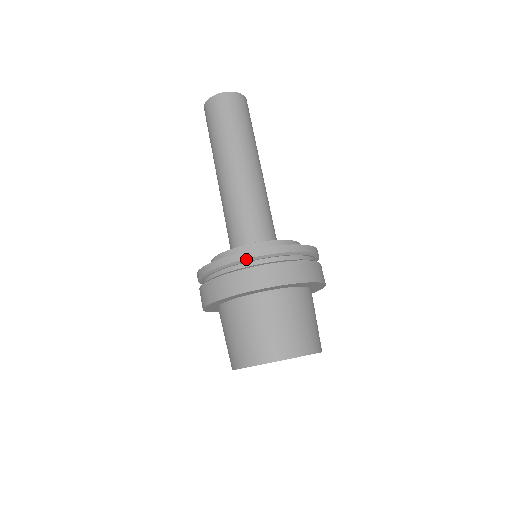
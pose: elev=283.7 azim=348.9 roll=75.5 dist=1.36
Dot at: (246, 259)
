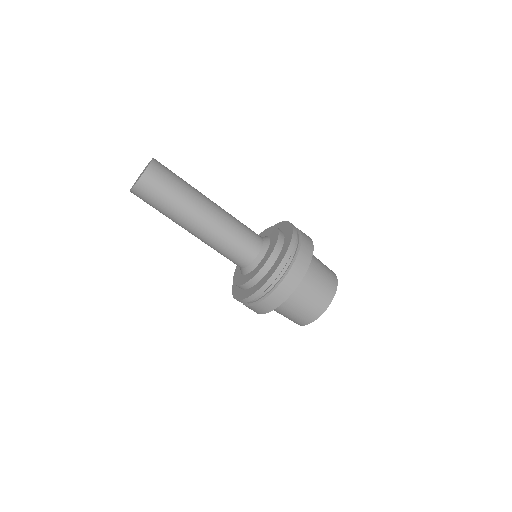
Dot at: occluded
